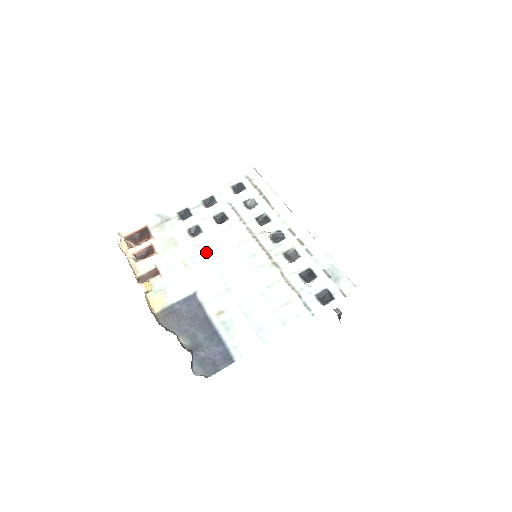
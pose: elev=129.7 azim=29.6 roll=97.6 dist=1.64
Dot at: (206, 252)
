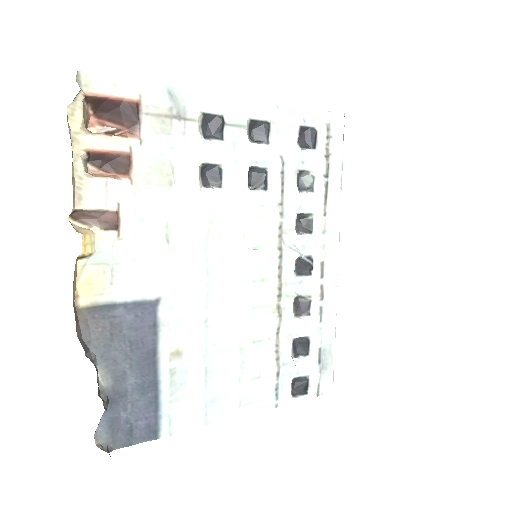
Dot at: (208, 232)
